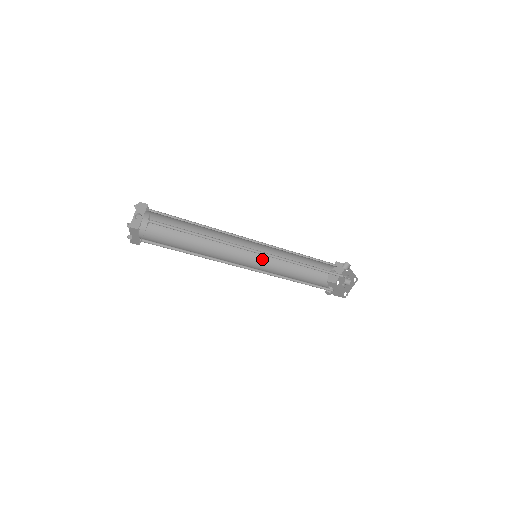
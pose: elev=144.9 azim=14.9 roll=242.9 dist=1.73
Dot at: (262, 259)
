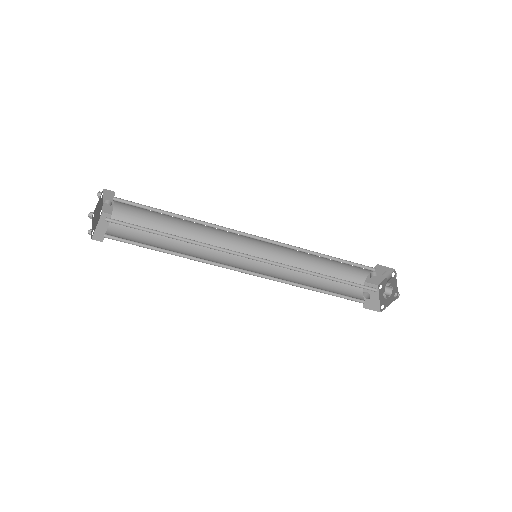
Dot at: (271, 255)
